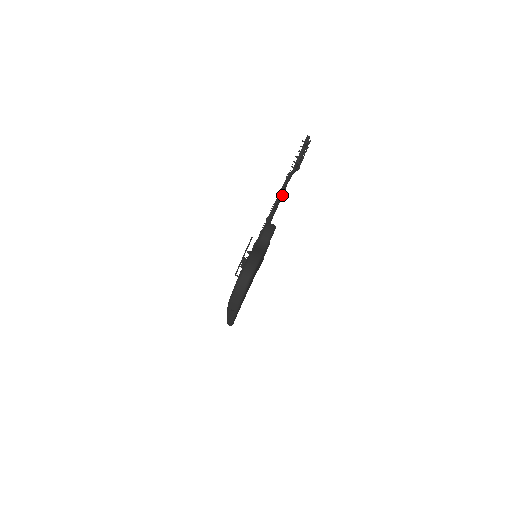
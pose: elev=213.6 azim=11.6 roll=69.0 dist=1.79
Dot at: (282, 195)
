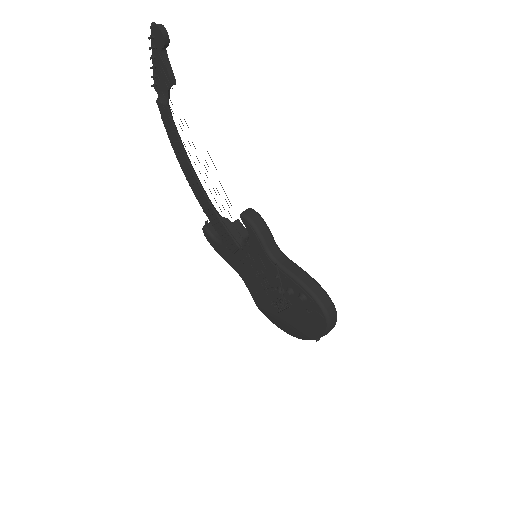
Dot at: (181, 142)
